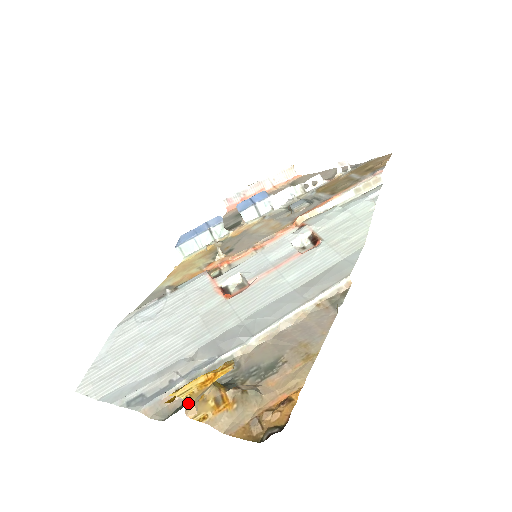
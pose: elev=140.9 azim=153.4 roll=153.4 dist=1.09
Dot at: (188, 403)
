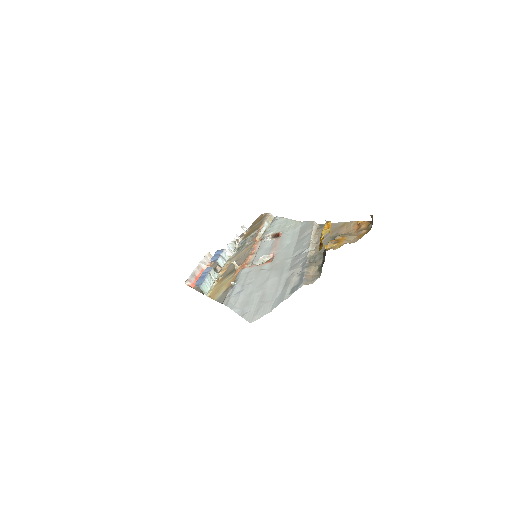
Dot at: occluded
